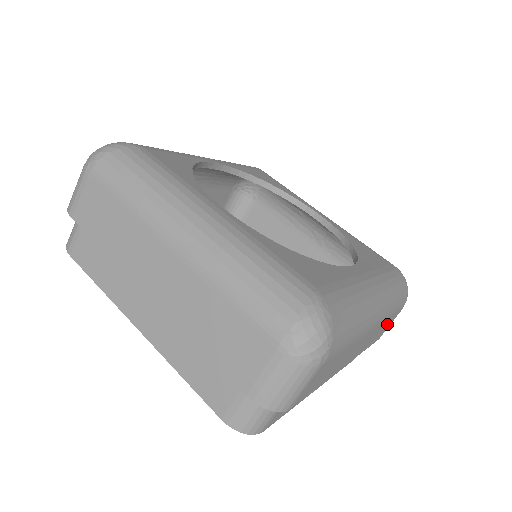
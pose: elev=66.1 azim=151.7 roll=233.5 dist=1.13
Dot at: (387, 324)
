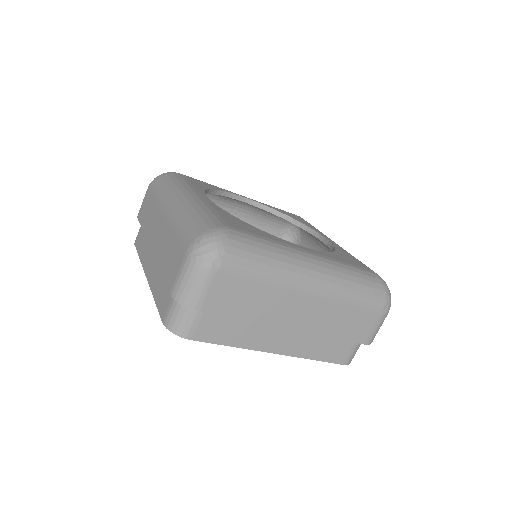
Dot at: (359, 319)
